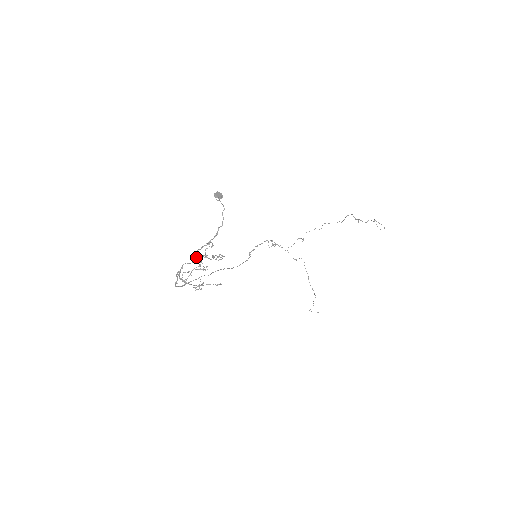
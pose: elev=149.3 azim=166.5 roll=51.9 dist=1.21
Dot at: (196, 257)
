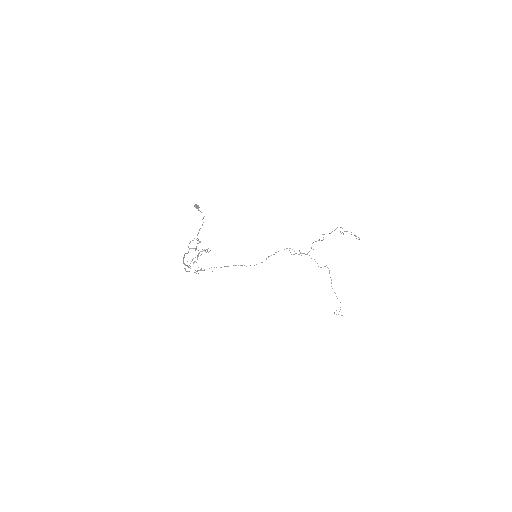
Dot at: (189, 249)
